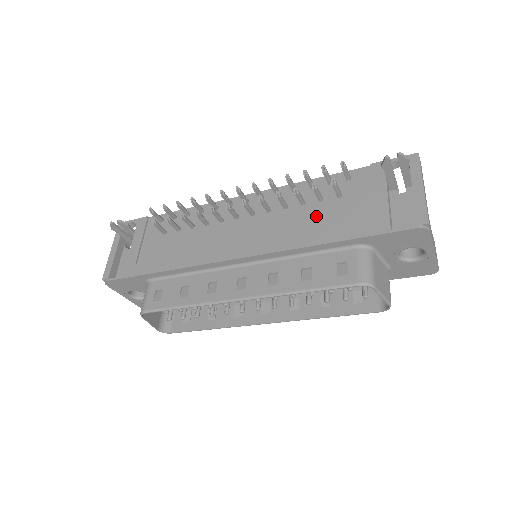
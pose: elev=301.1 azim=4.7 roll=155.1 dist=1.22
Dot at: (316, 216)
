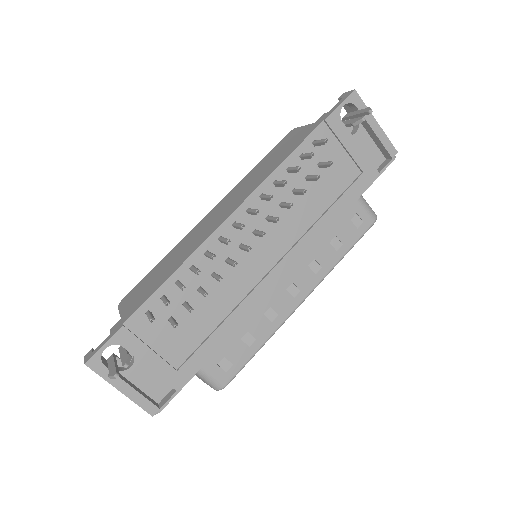
Dot at: (316, 196)
